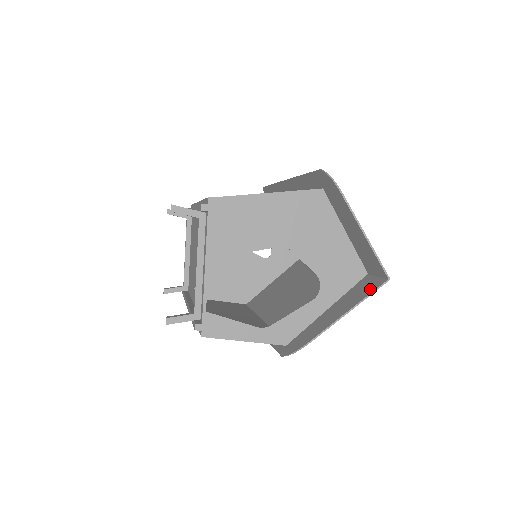
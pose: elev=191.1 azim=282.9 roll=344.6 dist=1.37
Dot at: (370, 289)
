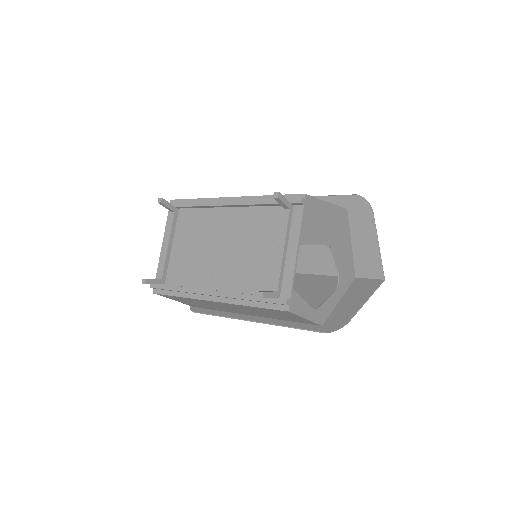
Dot at: (373, 286)
